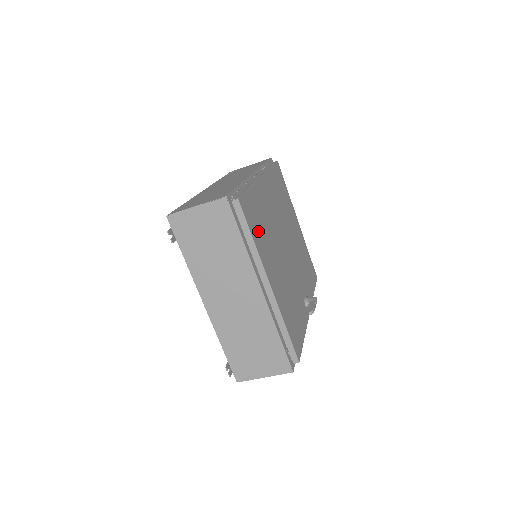
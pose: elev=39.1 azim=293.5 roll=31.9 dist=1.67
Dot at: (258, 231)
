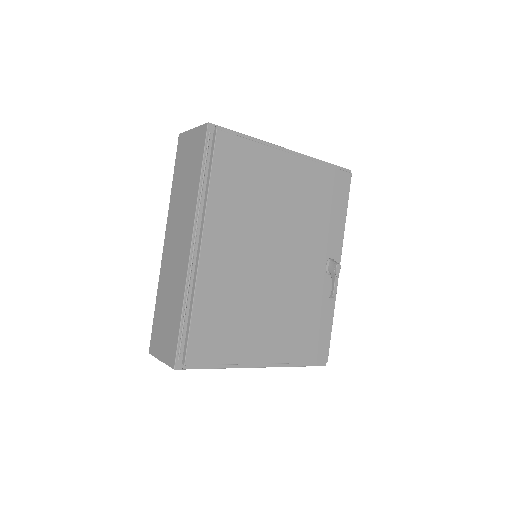
Dot at: (226, 340)
